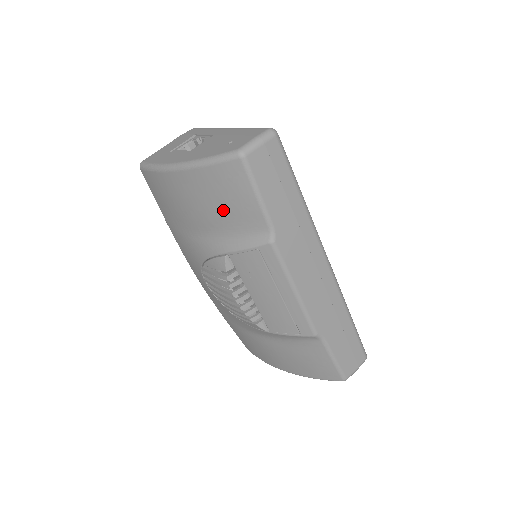
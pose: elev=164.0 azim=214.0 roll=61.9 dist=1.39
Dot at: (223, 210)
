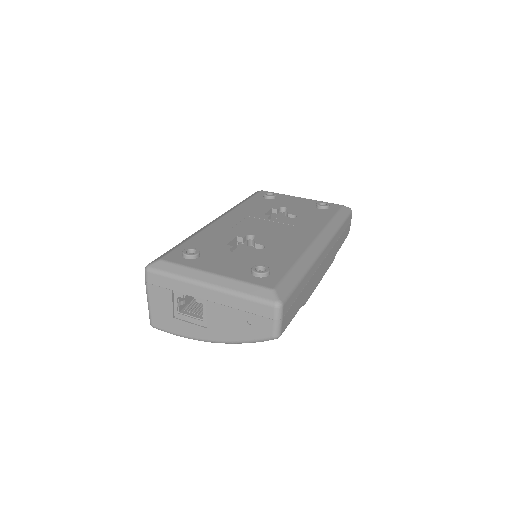
Dot at: occluded
